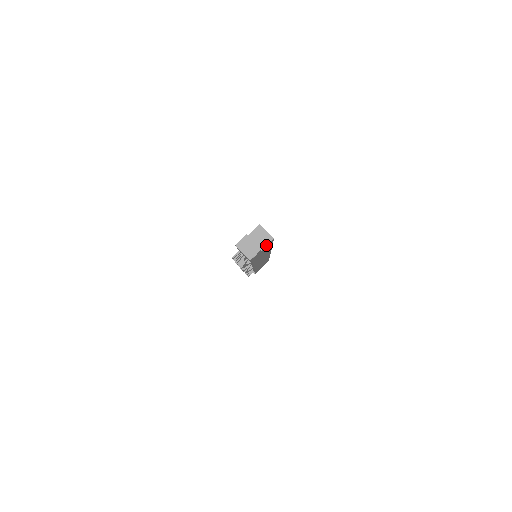
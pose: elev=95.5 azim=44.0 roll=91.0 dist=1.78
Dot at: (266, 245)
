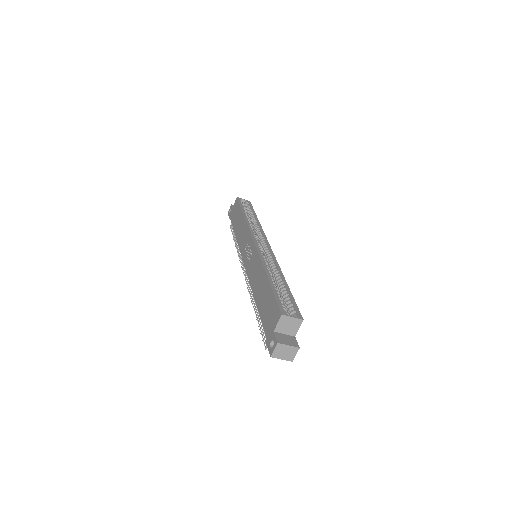
Dot at: (298, 329)
